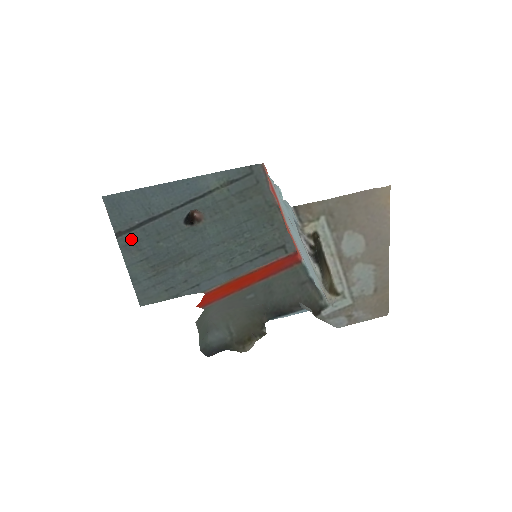
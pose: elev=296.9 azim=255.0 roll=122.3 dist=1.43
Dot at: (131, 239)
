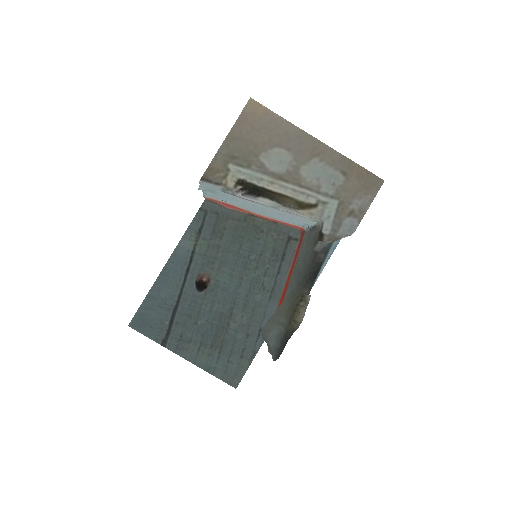
Dot at: (176, 339)
